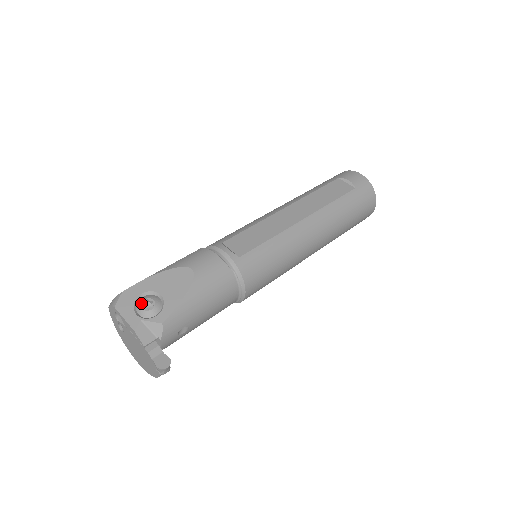
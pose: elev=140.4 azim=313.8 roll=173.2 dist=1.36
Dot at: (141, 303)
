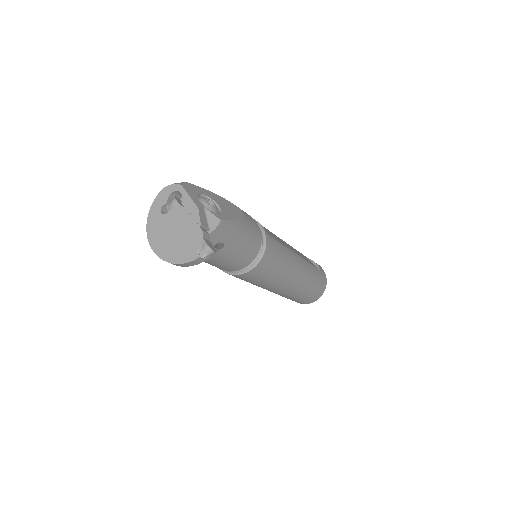
Dot at: (205, 198)
